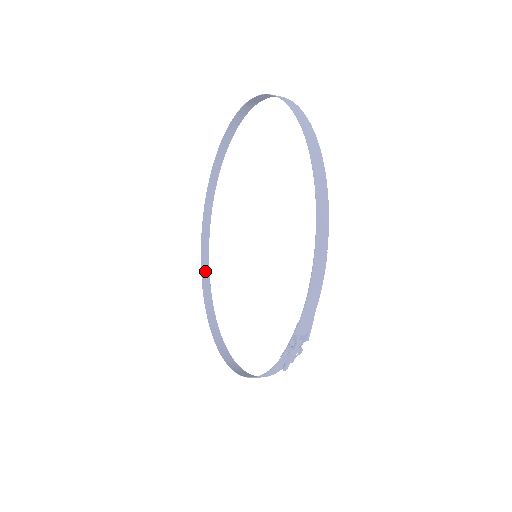
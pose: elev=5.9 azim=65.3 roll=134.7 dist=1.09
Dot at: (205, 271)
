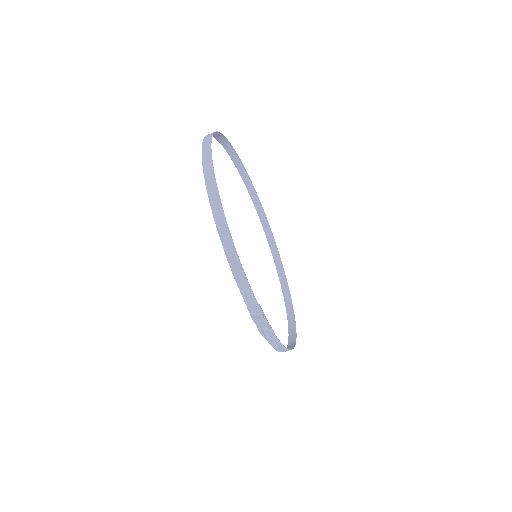
Dot at: (280, 269)
